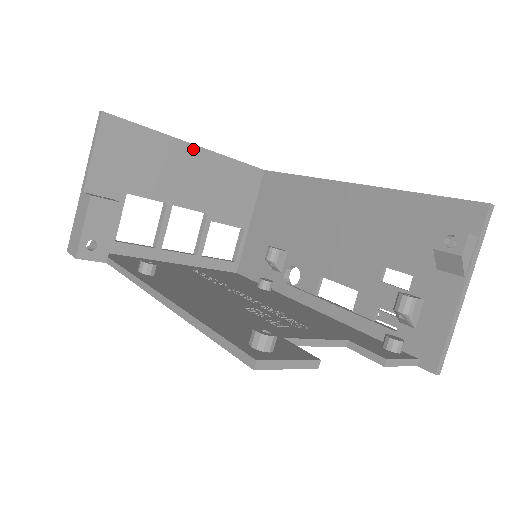
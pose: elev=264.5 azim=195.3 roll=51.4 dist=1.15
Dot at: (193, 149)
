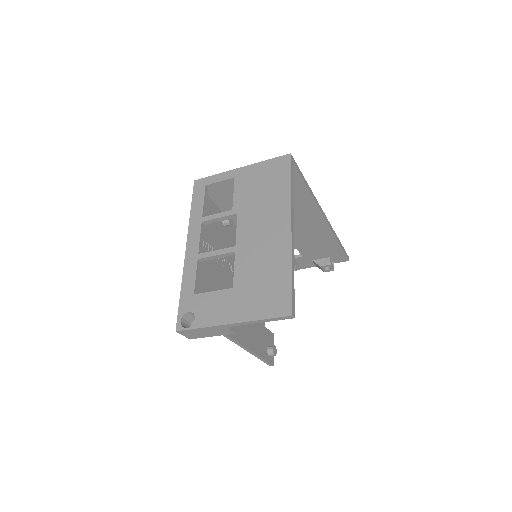
Dot at: occluded
